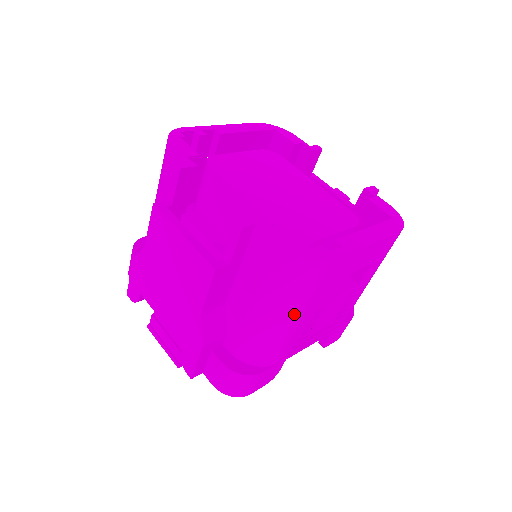
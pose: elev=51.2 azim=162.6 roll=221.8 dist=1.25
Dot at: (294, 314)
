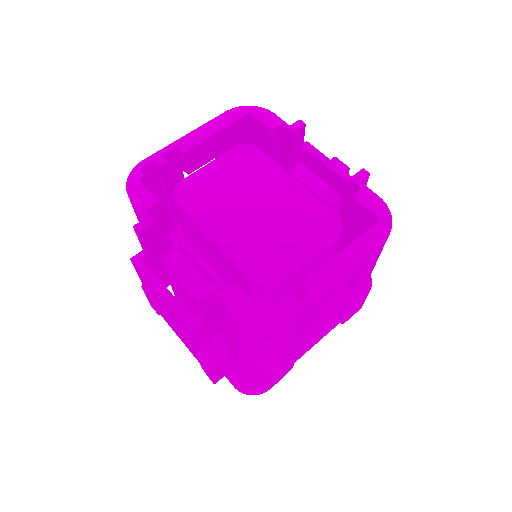
Dot at: (277, 349)
